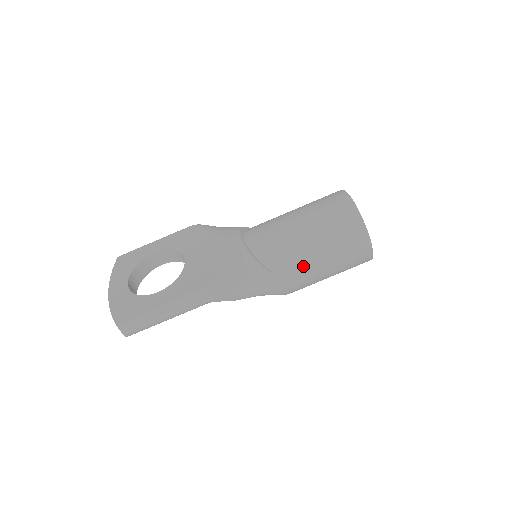
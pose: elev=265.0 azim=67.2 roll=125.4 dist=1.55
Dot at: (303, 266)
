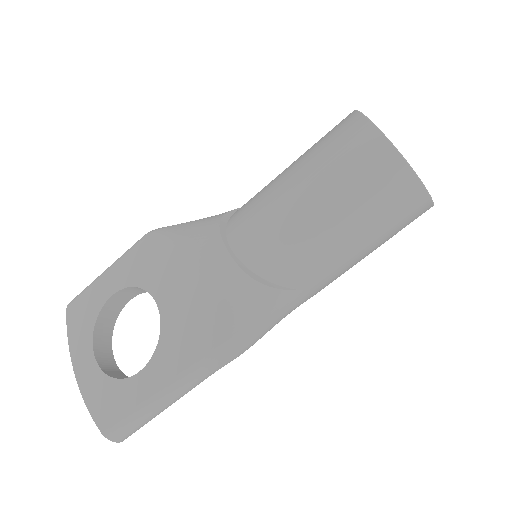
Dot at: (333, 264)
